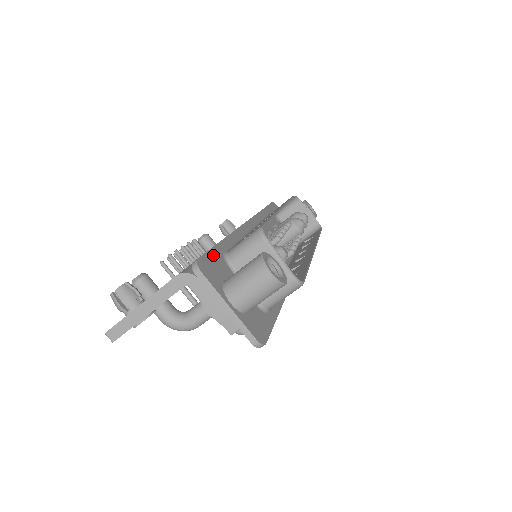
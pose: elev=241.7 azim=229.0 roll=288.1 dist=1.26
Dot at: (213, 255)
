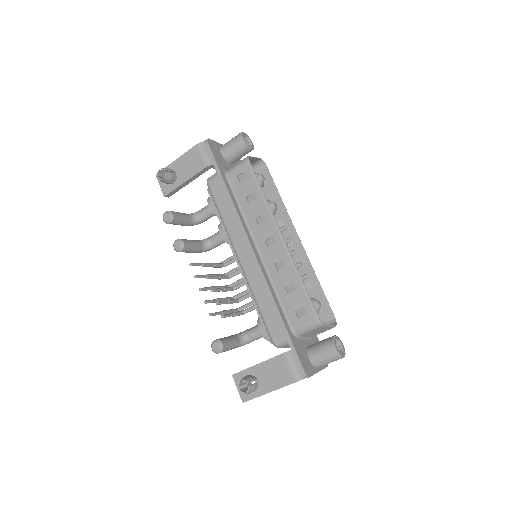
Dot at: (297, 349)
